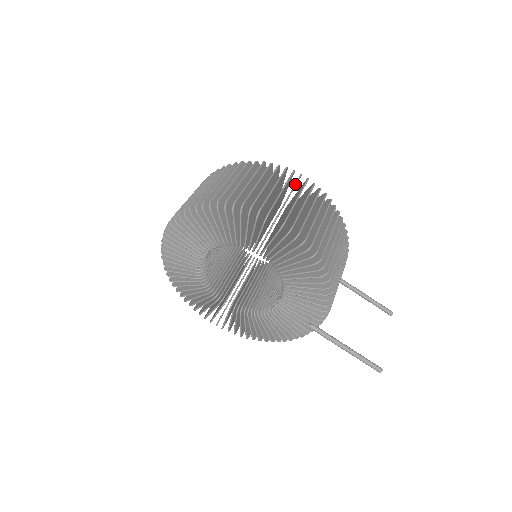
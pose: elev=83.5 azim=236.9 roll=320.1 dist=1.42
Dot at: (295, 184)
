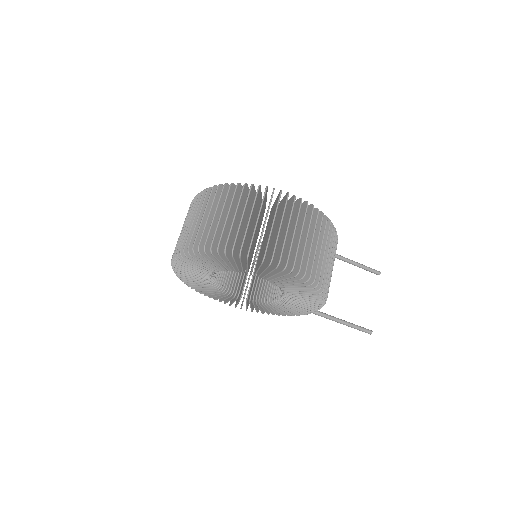
Dot at: (284, 210)
